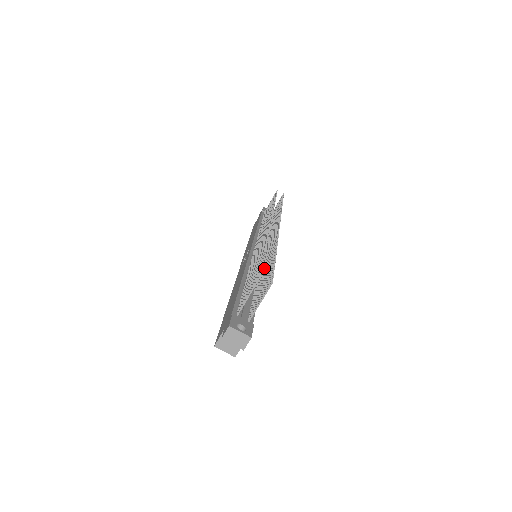
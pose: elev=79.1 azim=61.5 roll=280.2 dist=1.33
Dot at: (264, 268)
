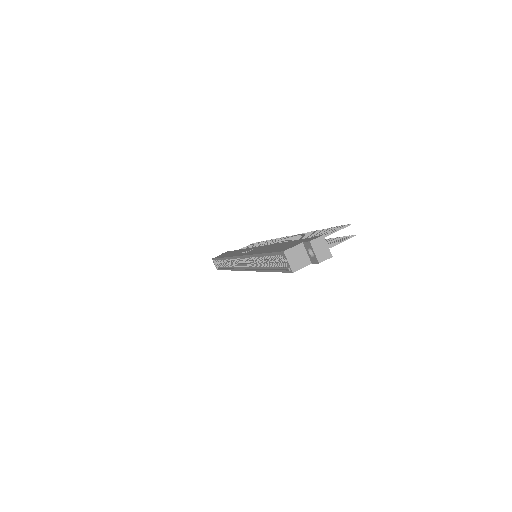
Dot at: occluded
